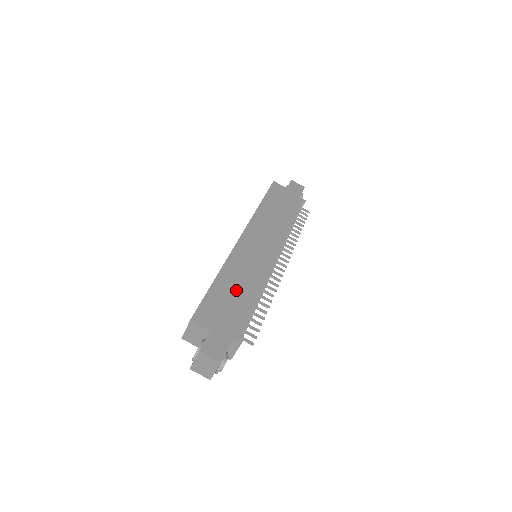
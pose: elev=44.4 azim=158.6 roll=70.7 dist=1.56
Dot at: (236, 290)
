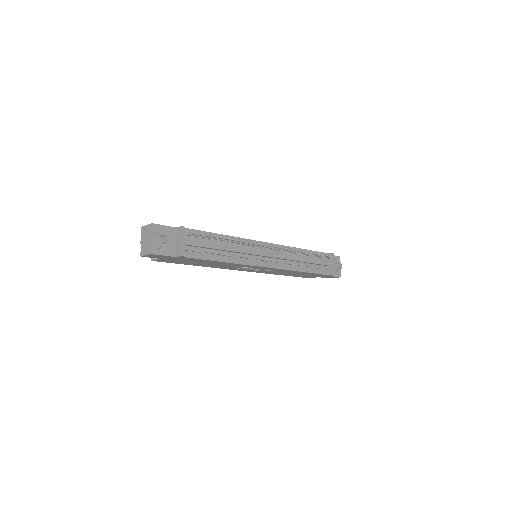
Dot at: occluded
